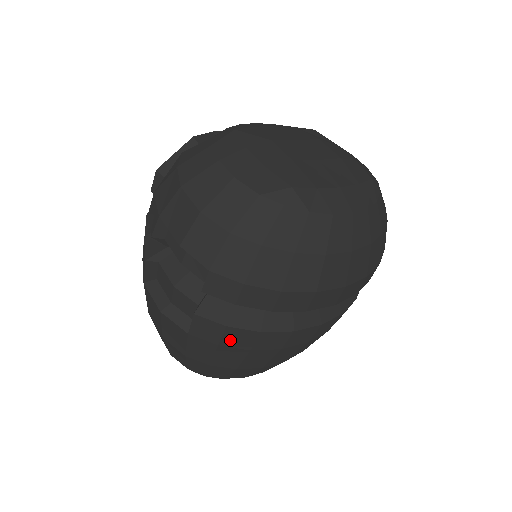
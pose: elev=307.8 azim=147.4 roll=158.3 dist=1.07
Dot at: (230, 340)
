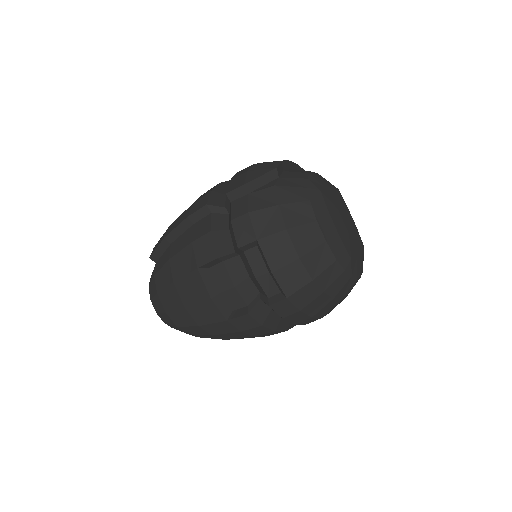
Dot at: (252, 331)
